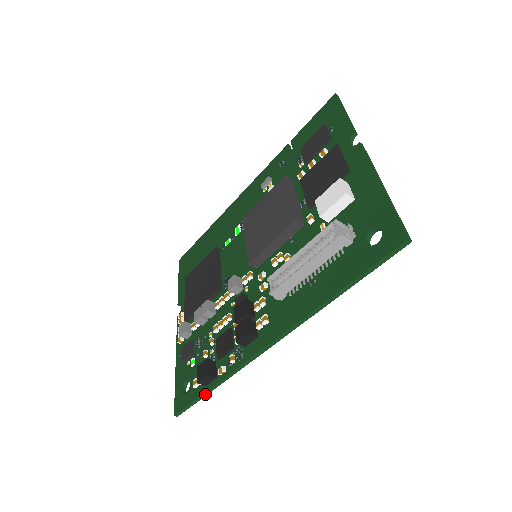
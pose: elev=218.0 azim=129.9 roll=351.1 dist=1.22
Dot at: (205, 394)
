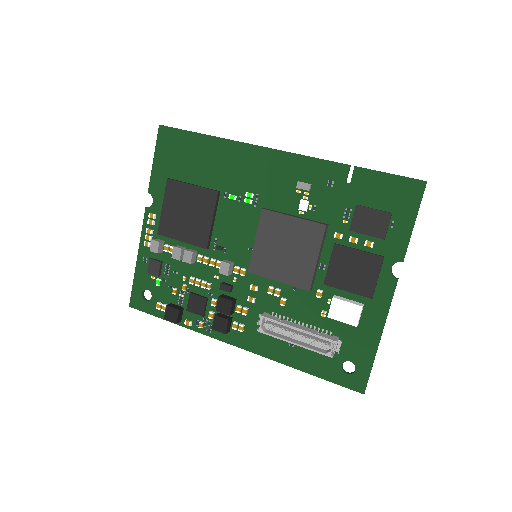
Dot at: occluded
